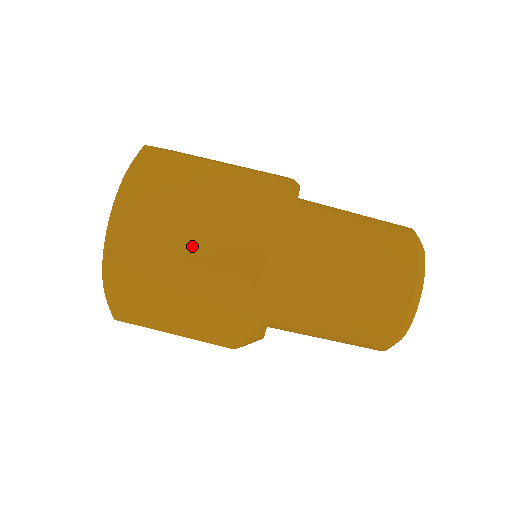
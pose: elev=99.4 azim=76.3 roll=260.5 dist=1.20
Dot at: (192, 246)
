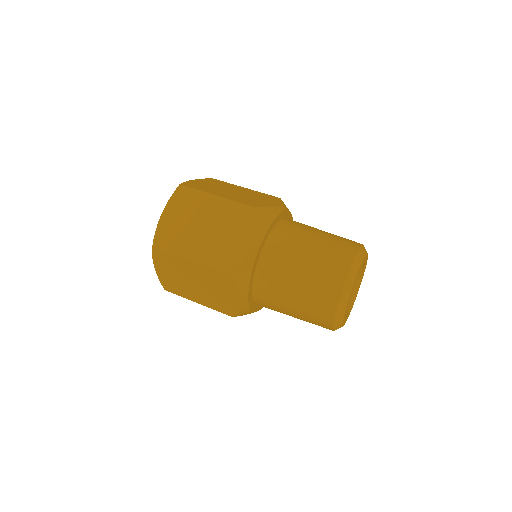
Dot at: (198, 251)
